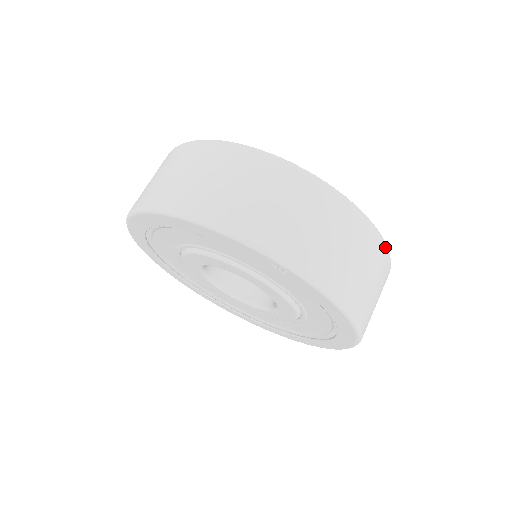
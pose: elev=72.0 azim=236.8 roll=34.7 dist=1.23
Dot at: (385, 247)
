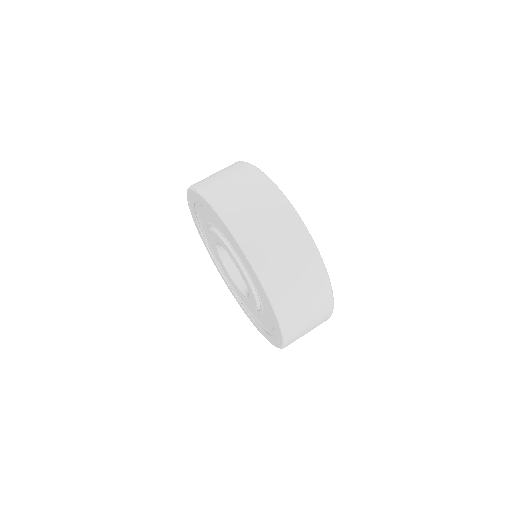
Dot at: occluded
